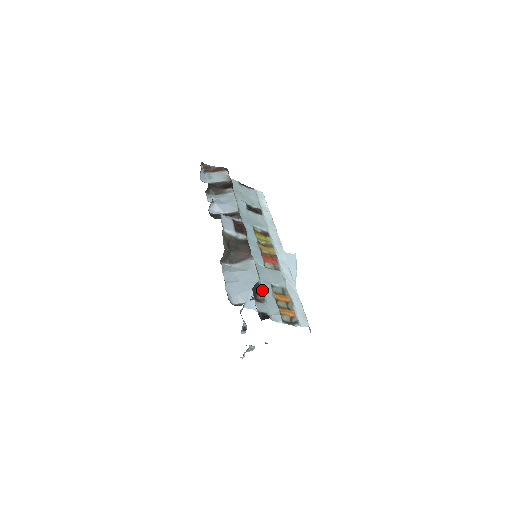
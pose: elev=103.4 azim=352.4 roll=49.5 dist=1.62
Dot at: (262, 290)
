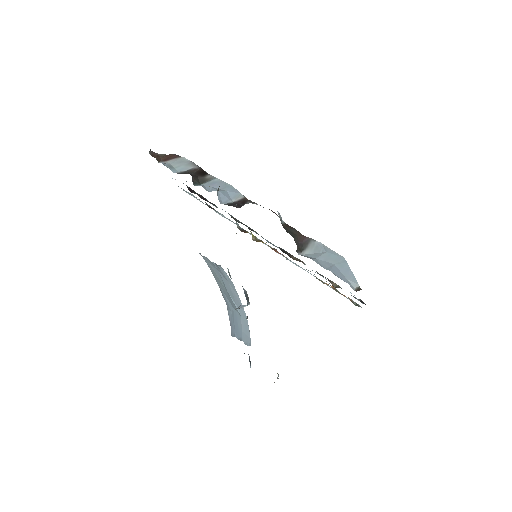
Dot at: occluded
